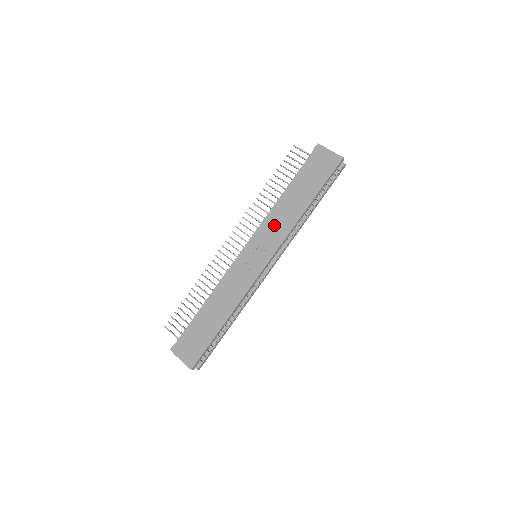
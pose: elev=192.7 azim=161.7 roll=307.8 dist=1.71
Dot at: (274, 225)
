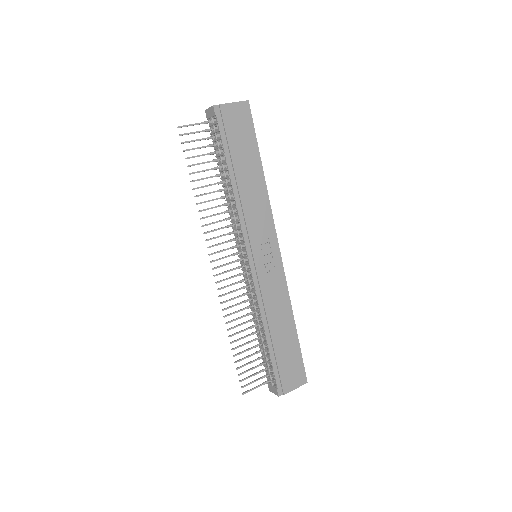
Dot at: (254, 216)
